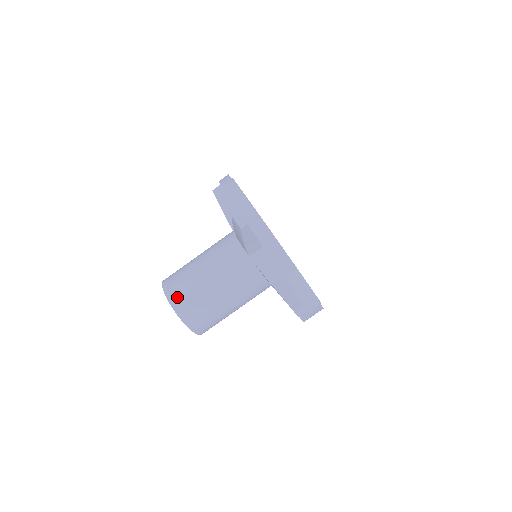
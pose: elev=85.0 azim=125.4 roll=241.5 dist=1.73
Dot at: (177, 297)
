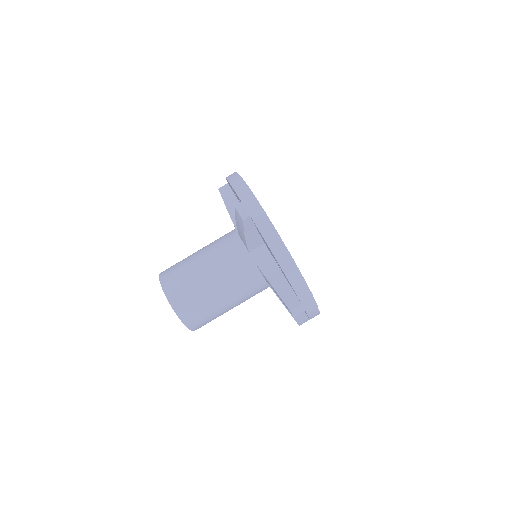
Dot at: (173, 288)
